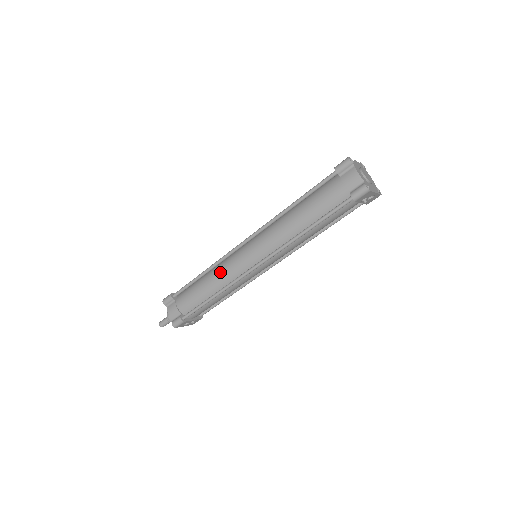
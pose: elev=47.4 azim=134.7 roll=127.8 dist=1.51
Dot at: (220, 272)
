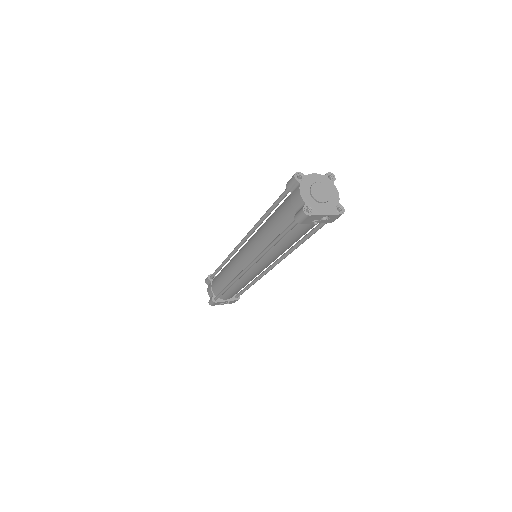
Dot at: (229, 266)
